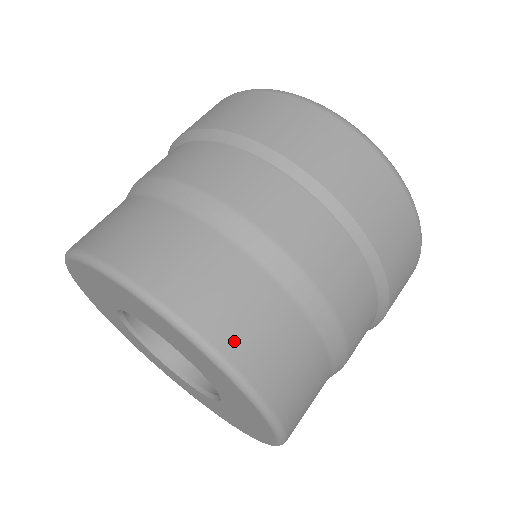
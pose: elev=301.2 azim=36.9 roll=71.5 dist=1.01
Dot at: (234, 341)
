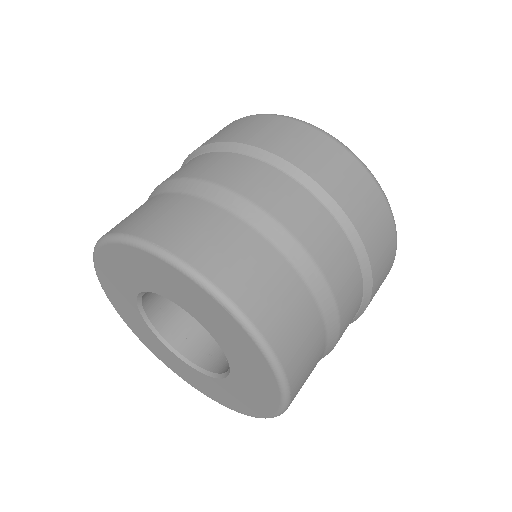
Dot at: (289, 353)
